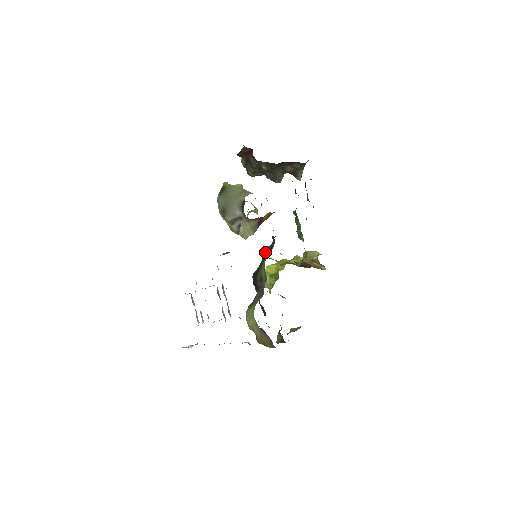
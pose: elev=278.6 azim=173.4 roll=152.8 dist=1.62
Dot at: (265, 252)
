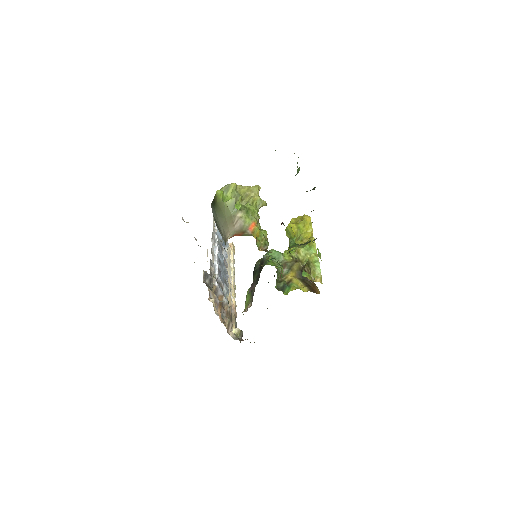
Dot at: (262, 260)
